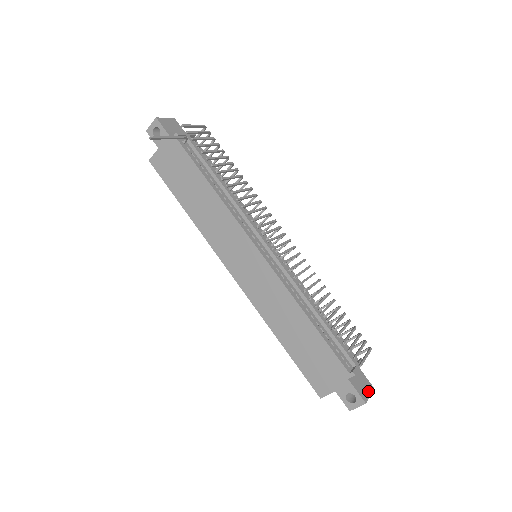
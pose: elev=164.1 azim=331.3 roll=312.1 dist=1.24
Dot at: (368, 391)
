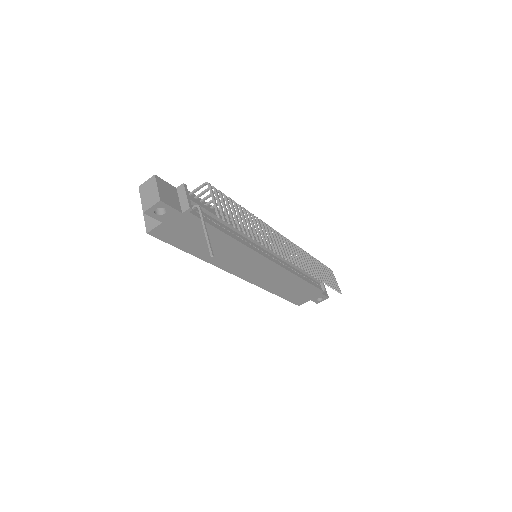
Dot at: occluded
